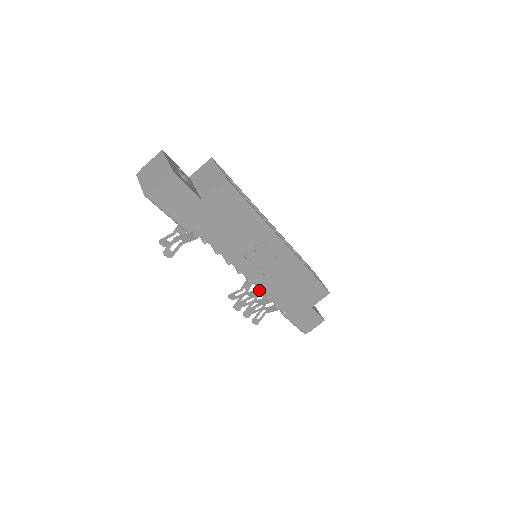
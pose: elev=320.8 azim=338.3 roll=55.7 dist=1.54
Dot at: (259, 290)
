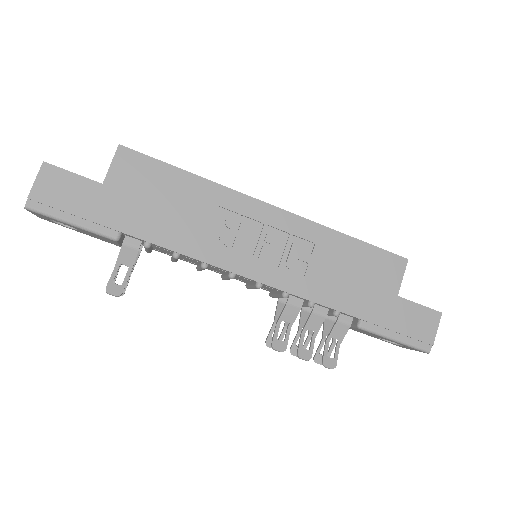
Dot at: (284, 295)
